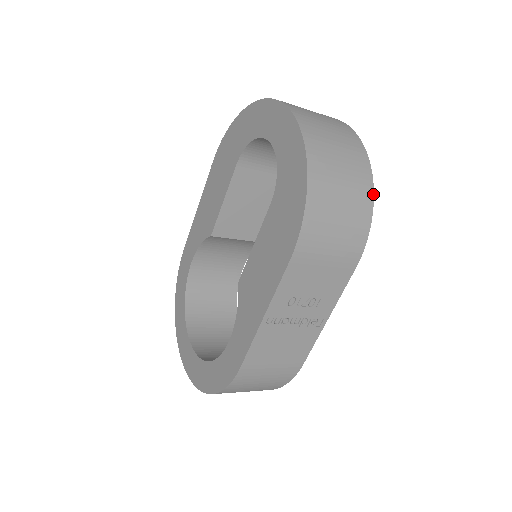
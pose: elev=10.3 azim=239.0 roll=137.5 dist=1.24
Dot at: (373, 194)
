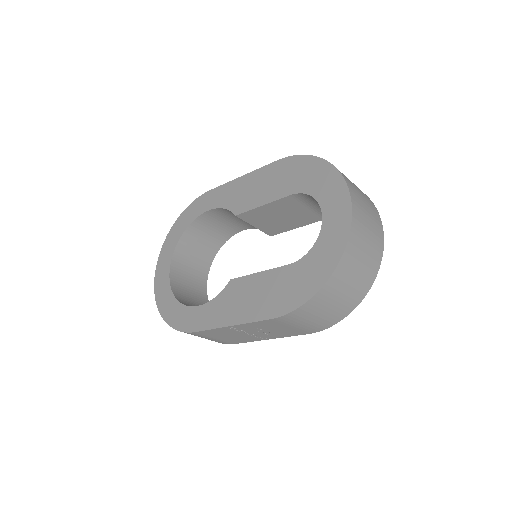
Dot at: occluded
